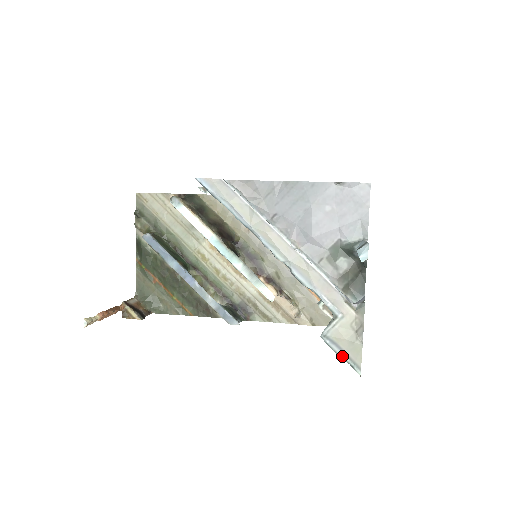
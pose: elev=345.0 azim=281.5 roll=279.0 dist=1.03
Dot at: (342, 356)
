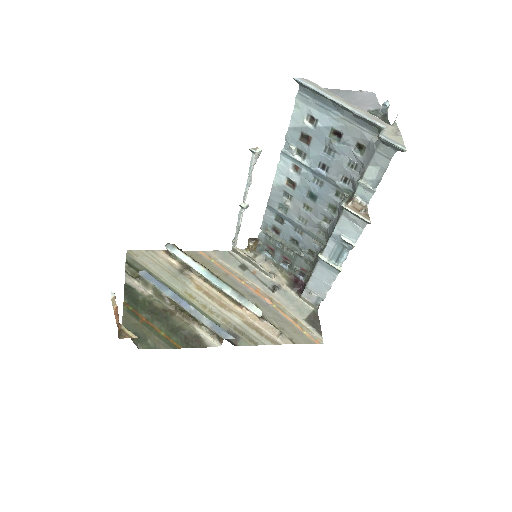
Dot at: (393, 143)
